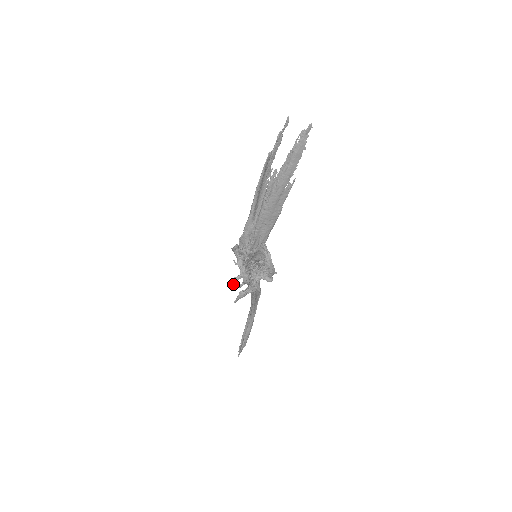
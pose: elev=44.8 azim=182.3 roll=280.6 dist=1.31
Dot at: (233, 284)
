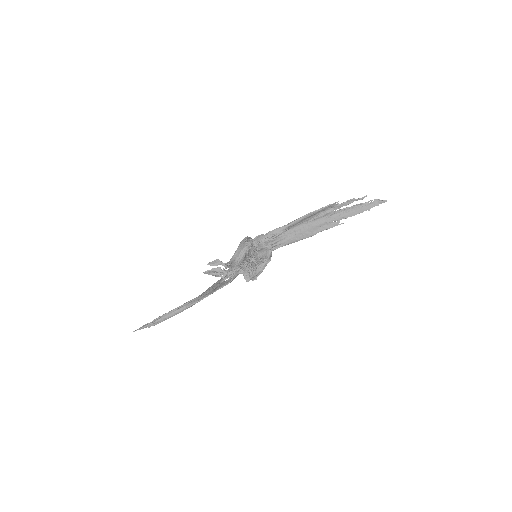
Dot at: (213, 264)
